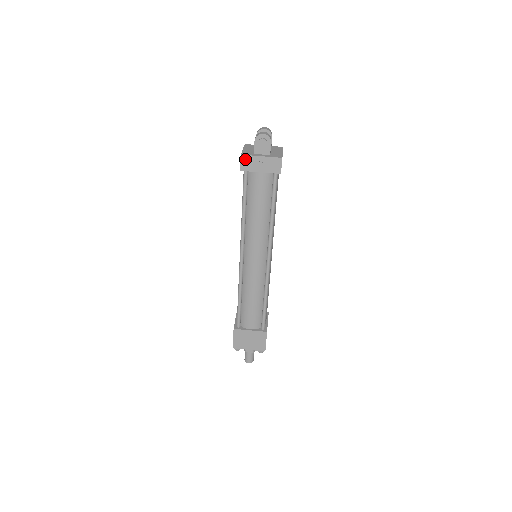
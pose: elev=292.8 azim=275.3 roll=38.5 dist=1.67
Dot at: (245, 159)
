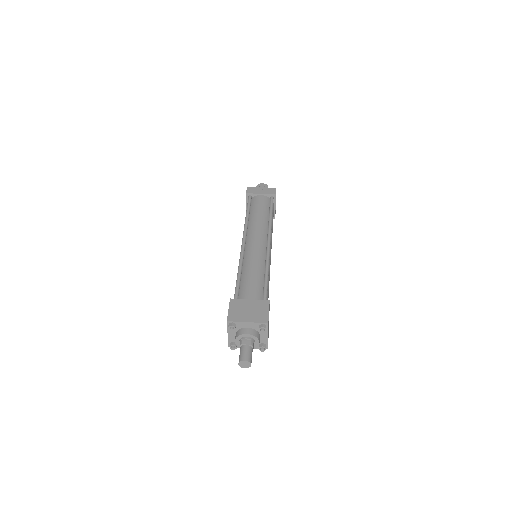
Dot at: (250, 189)
